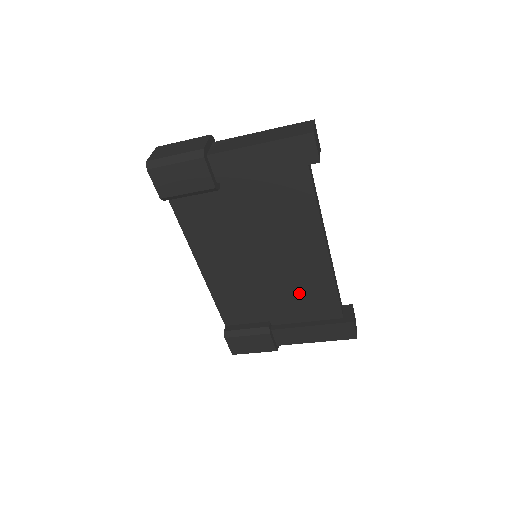
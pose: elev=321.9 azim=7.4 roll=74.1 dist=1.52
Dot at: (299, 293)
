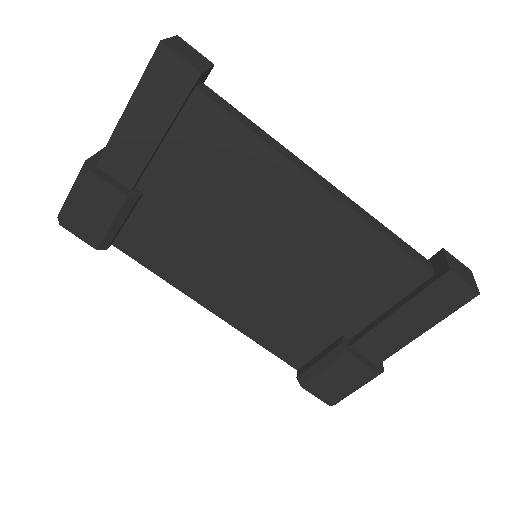
Dot at: (343, 273)
